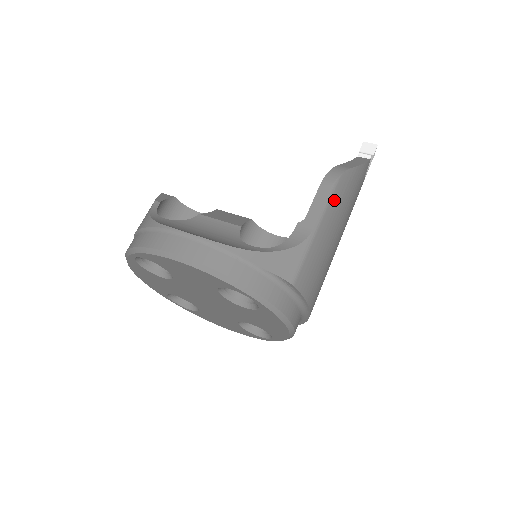
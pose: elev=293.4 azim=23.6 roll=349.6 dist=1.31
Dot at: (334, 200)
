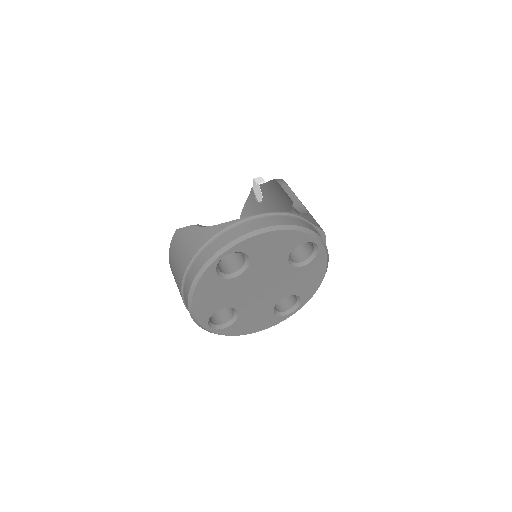
Dot at: occluded
